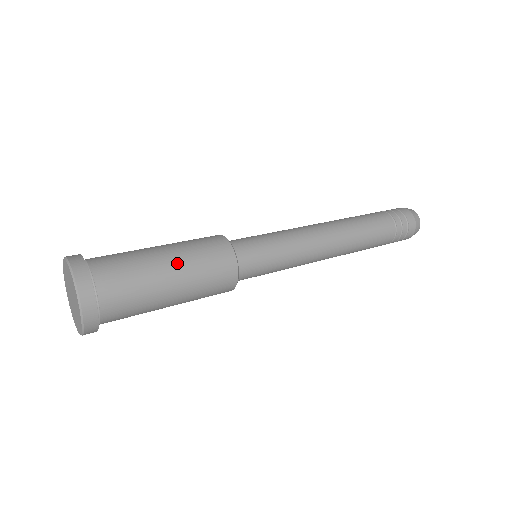
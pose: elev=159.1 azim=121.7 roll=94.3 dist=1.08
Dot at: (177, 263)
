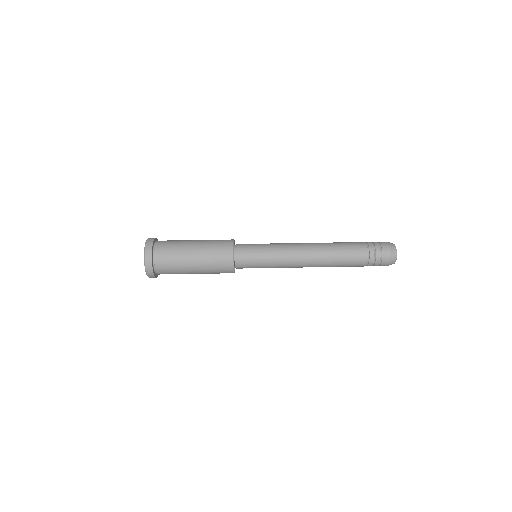
Dot at: (198, 260)
